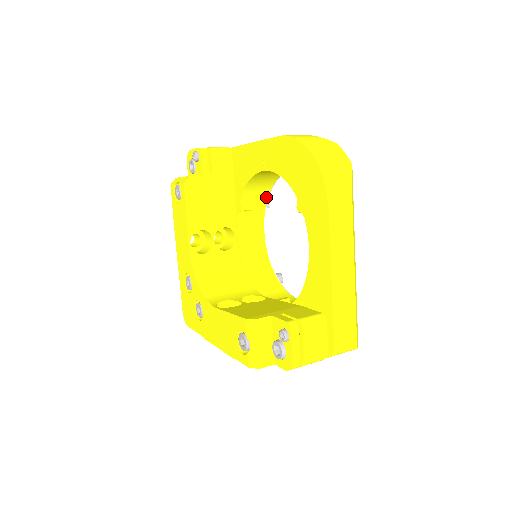
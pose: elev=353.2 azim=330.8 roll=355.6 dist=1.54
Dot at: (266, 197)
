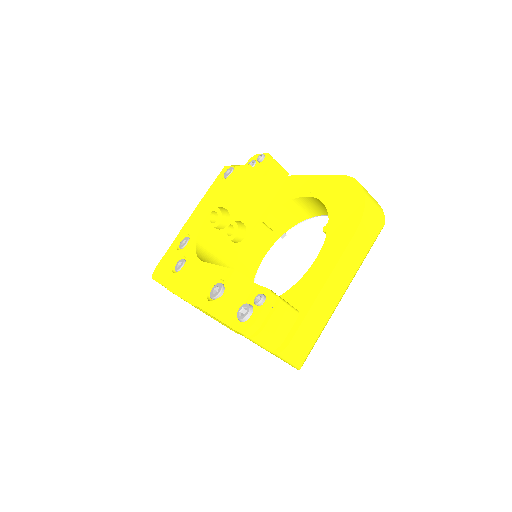
Dot at: (287, 229)
